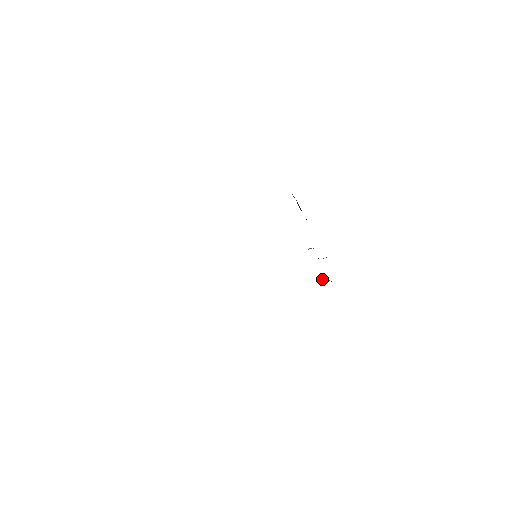
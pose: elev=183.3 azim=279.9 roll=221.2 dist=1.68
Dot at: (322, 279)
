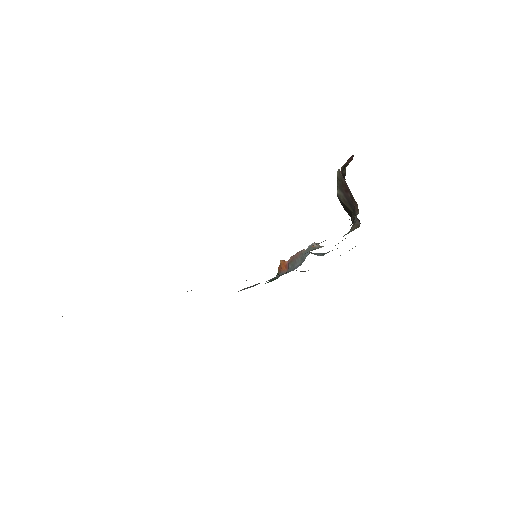
Dot at: (285, 265)
